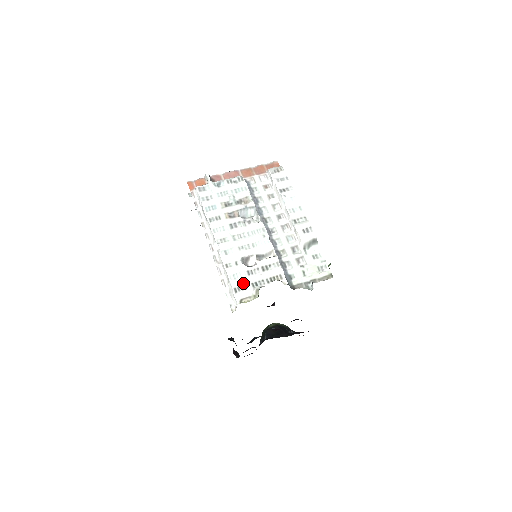
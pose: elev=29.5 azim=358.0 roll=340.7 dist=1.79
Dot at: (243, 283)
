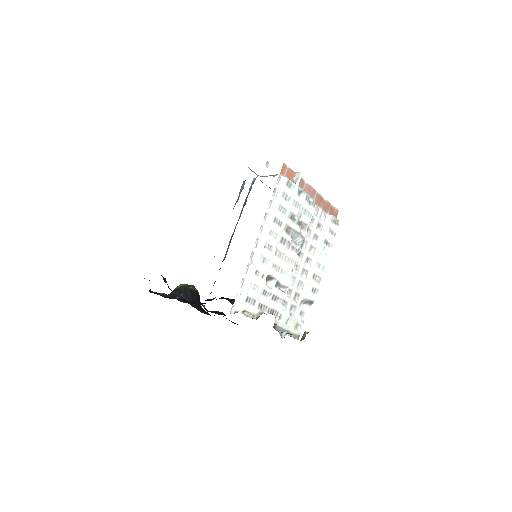
Dot at: (255, 298)
